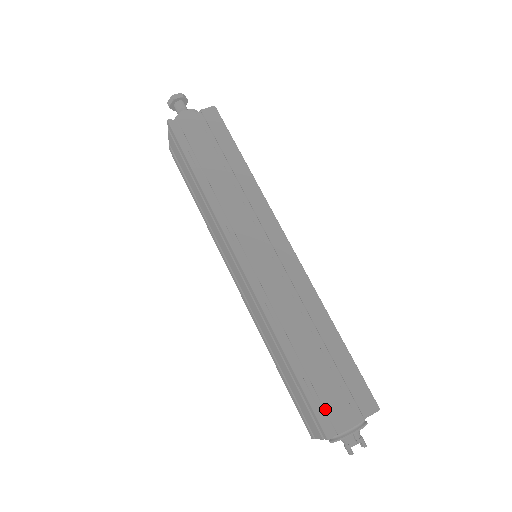
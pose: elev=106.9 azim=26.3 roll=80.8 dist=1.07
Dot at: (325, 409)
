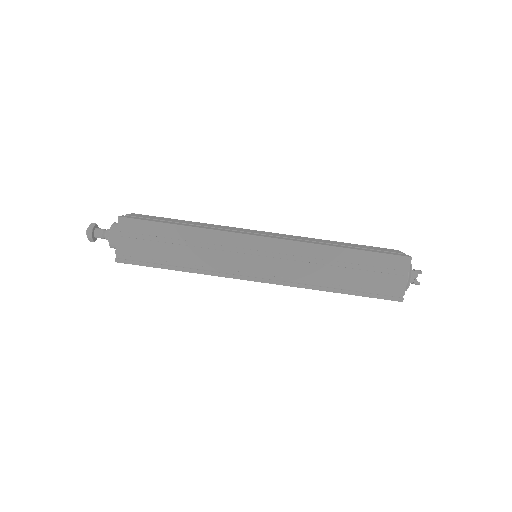
Dot at: (385, 292)
